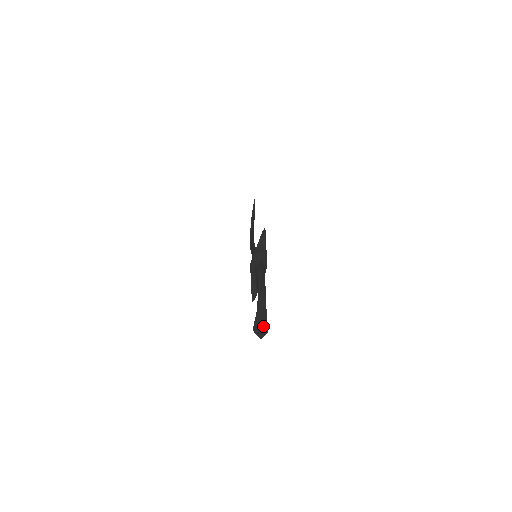
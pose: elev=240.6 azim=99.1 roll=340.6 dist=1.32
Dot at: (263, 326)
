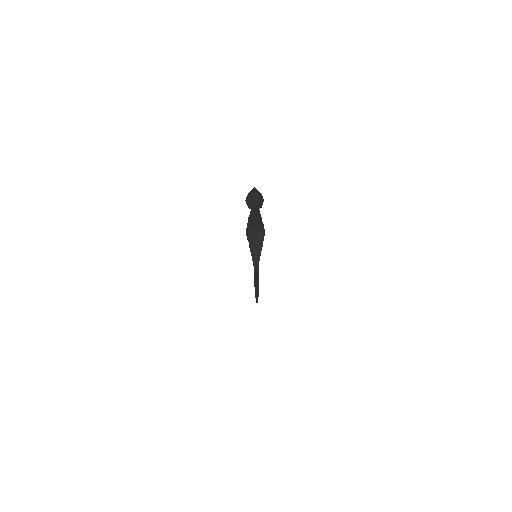
Dot at: (256, 191)
